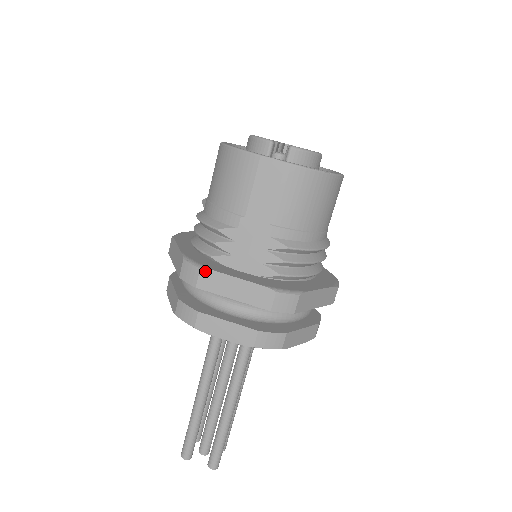
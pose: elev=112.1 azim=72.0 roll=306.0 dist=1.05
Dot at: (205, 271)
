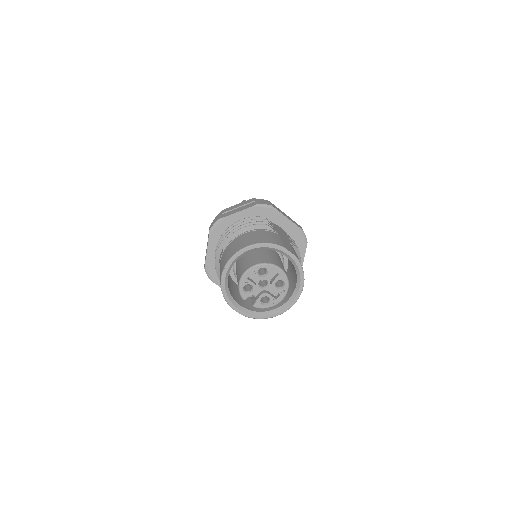
Dot at: (212, 281)
